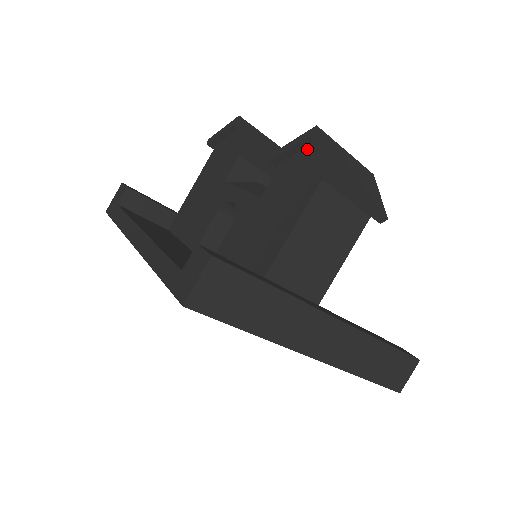
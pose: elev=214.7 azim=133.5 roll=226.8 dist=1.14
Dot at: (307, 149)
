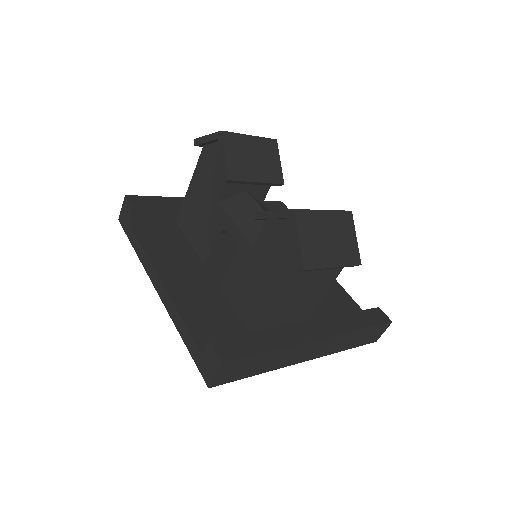
Dot at: (288, 221)
